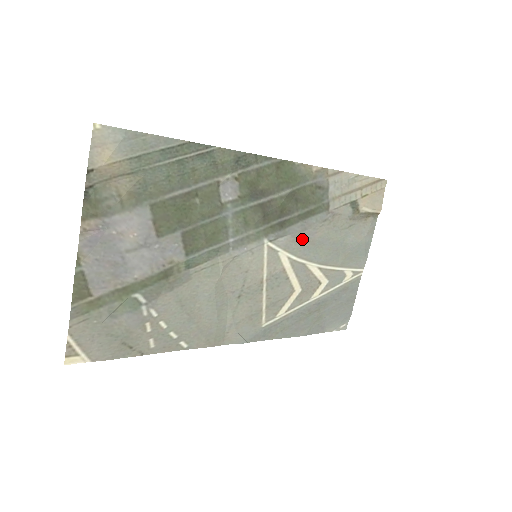
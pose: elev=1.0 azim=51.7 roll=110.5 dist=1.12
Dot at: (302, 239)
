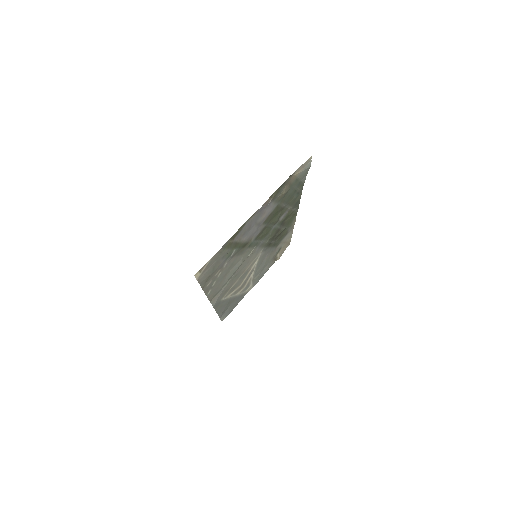
Dot at: (264, 257)
